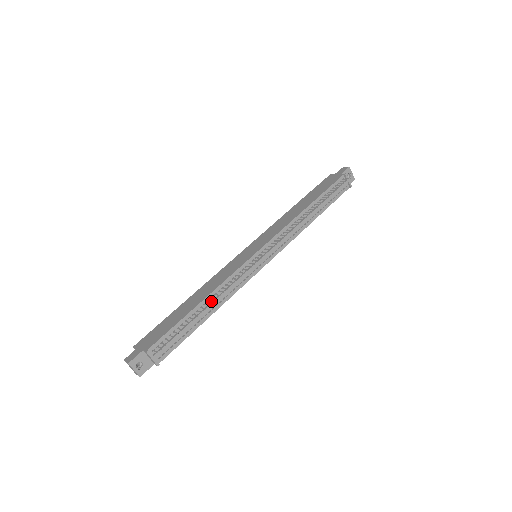
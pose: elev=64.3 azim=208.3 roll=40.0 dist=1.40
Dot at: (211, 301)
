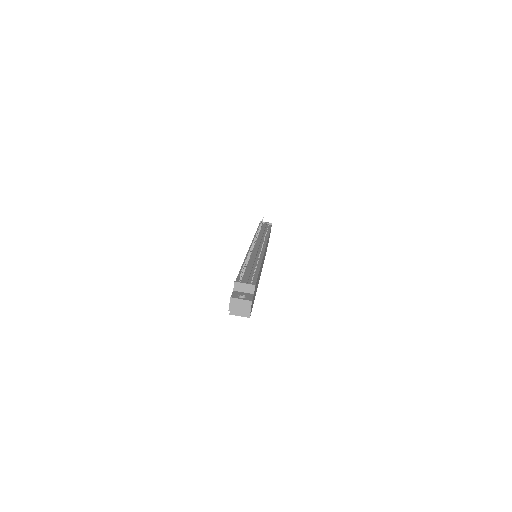
Dot at: (248, 256)
